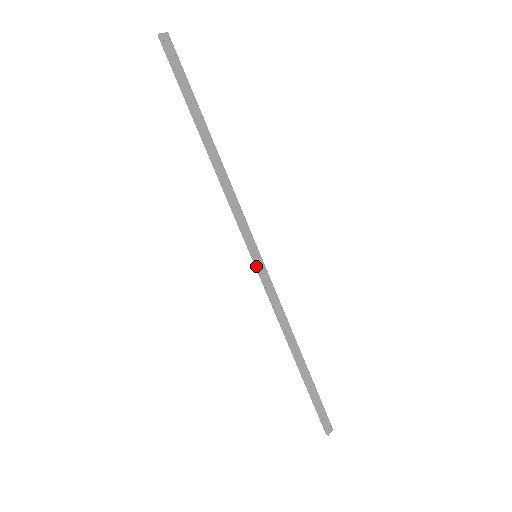
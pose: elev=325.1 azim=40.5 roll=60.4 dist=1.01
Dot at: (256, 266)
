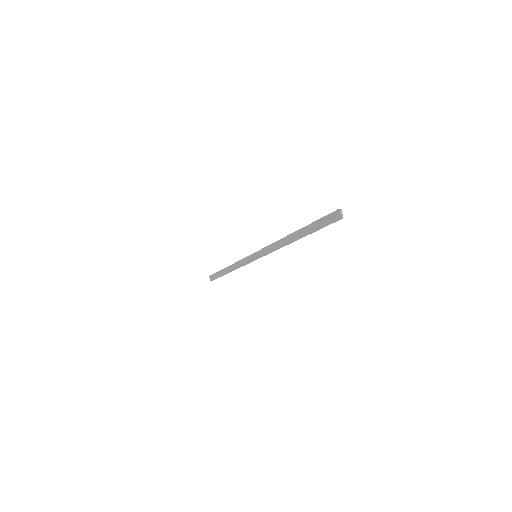
Dot at: (254, 260)
